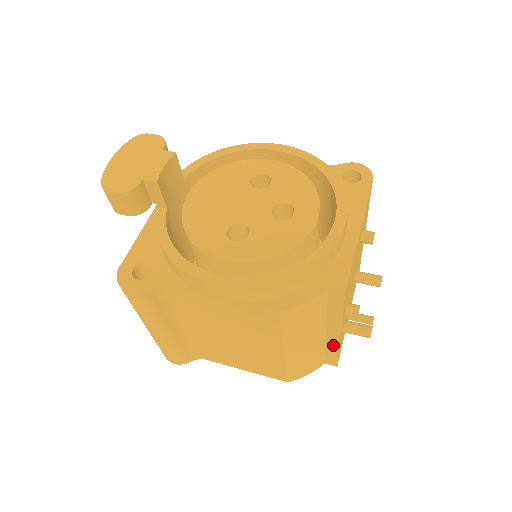
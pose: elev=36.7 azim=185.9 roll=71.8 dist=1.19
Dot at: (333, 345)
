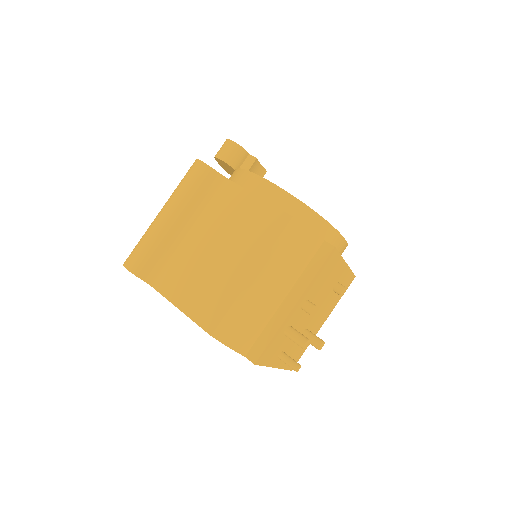
Dot at: (277, 322)
